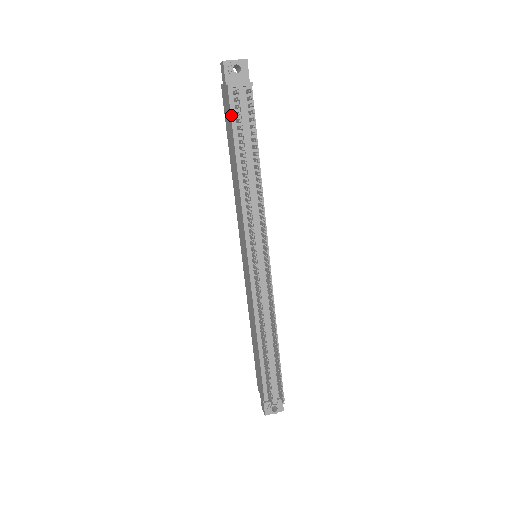
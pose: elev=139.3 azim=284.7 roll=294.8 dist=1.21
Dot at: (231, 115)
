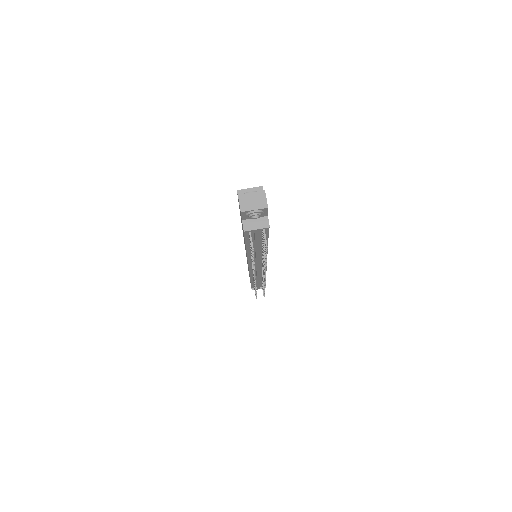
Dot at: (244, 236)
